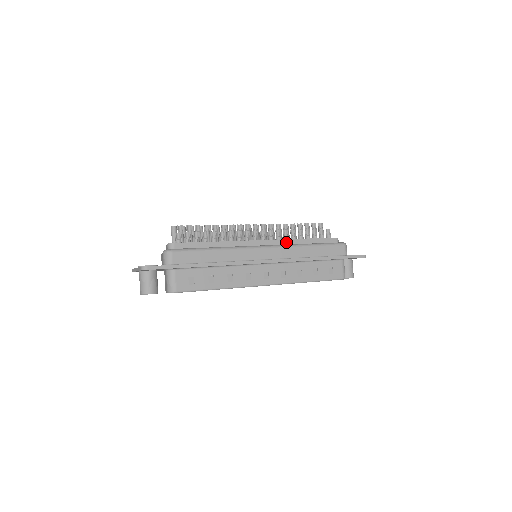
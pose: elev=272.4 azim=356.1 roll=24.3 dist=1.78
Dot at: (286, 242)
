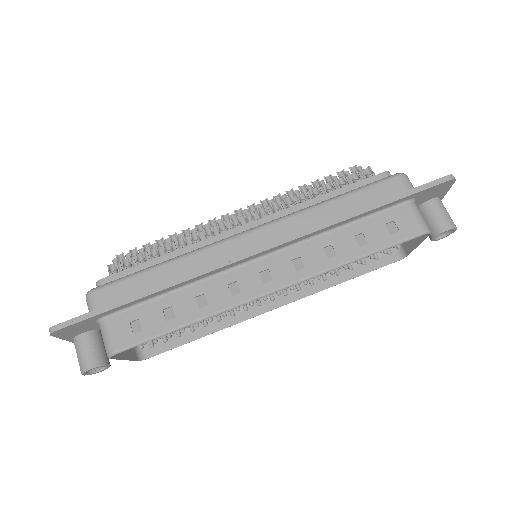
Dot at: (289, 212)
